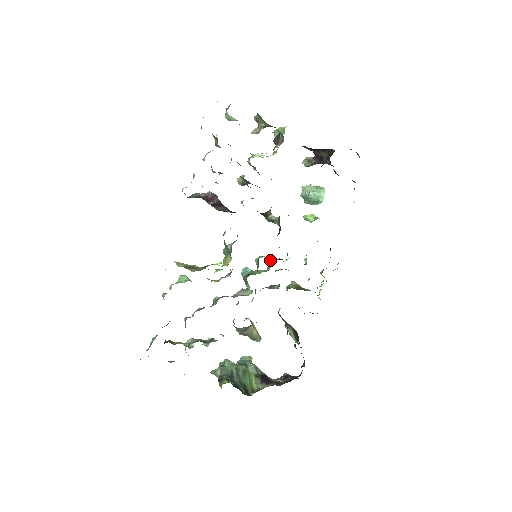
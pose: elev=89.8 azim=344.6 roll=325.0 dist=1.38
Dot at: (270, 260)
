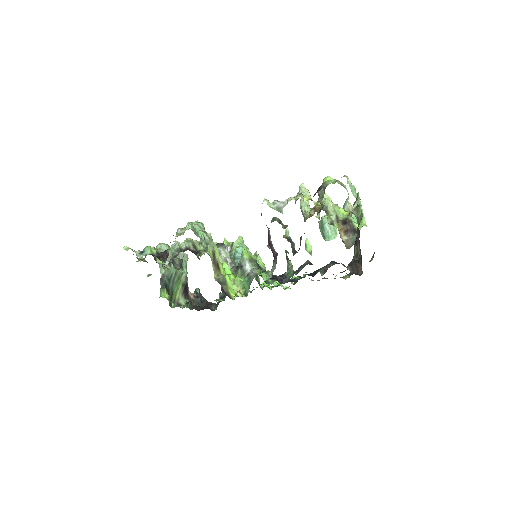
Dot at: (260, 260)
